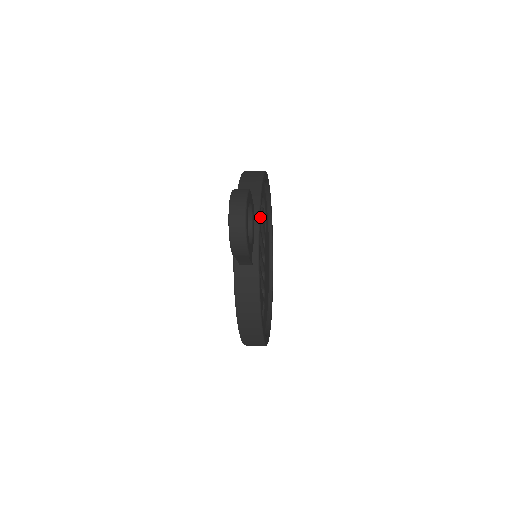
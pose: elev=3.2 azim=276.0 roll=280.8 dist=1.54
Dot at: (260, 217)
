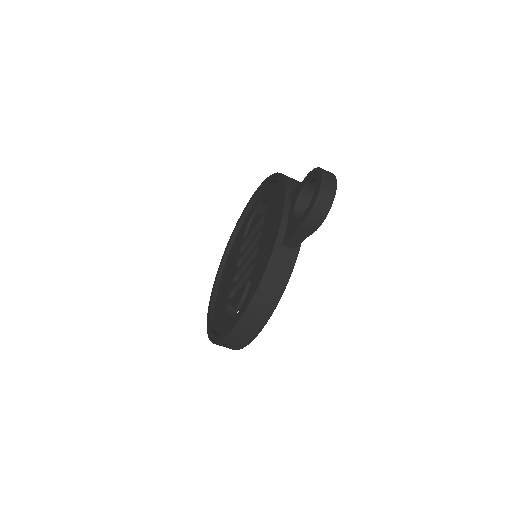
Dot at: occluded
